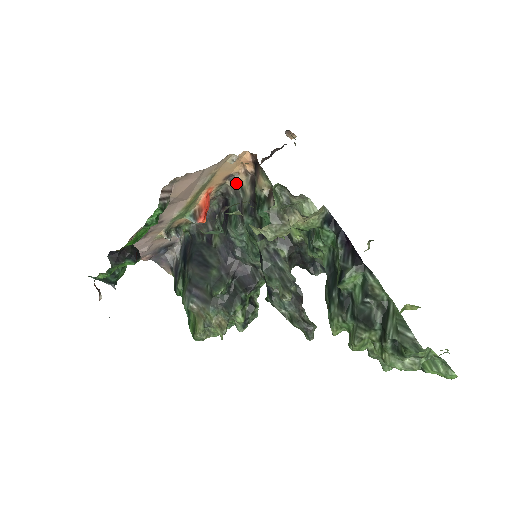
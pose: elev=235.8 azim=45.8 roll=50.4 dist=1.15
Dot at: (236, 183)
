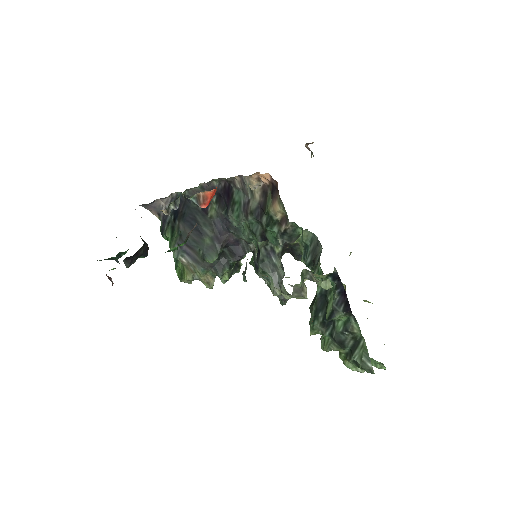
Dot at: (246, 183)
